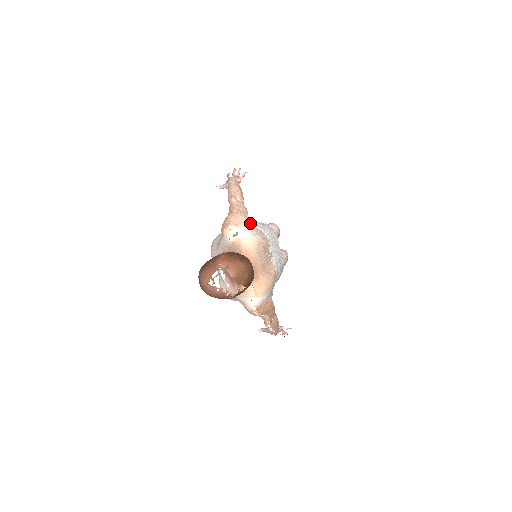
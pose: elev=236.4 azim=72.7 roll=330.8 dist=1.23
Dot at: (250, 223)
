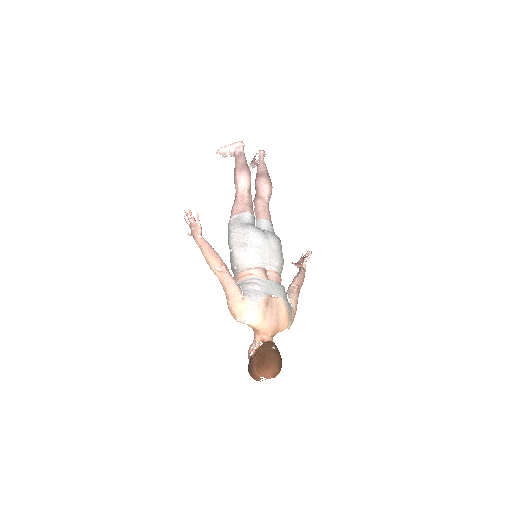
Dot at: (246, 305)
